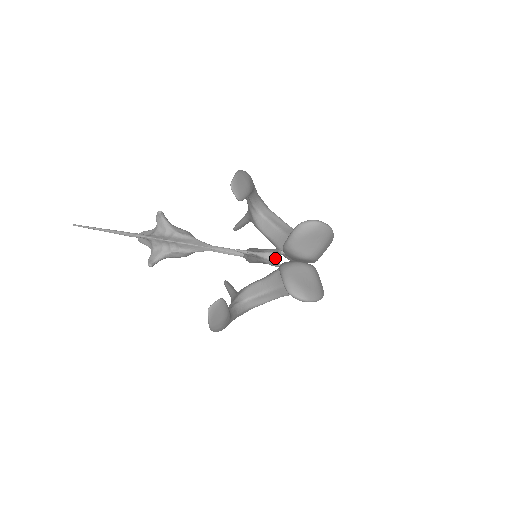
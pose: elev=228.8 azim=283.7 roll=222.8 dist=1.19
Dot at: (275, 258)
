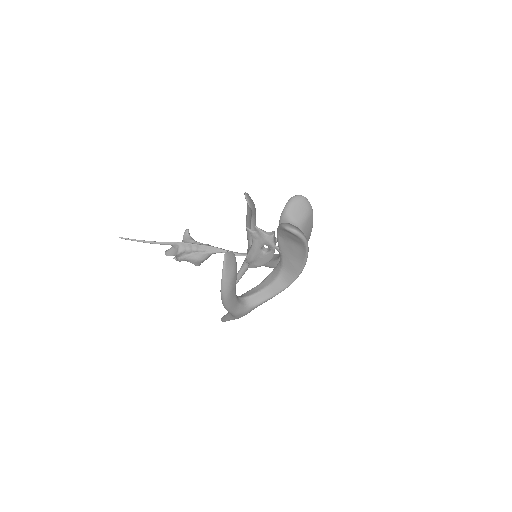
Dot at: (273, 233)
